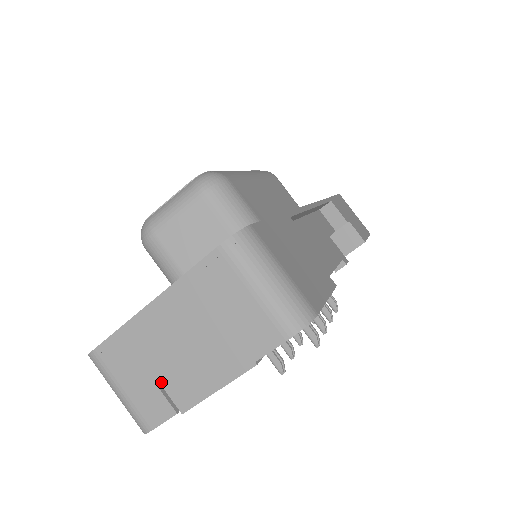
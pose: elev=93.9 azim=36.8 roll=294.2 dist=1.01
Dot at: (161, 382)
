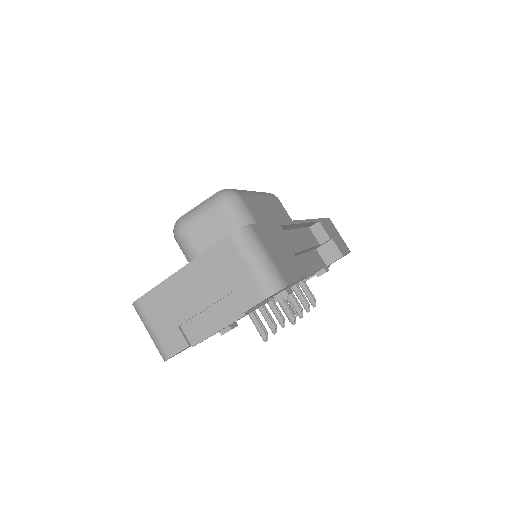
Dot at: (181, 324)
